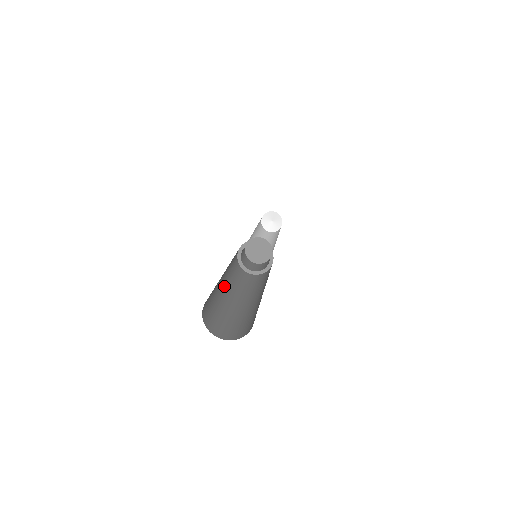
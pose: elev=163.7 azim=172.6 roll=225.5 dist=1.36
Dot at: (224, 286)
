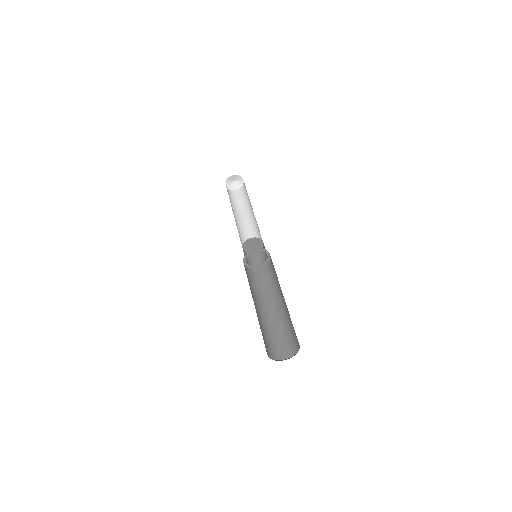
Dot at: (257, 308)
